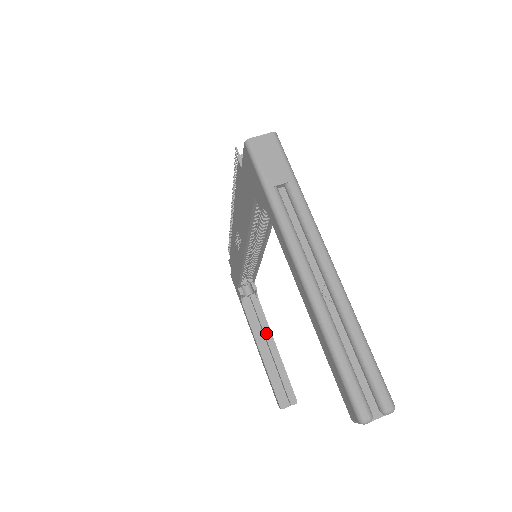
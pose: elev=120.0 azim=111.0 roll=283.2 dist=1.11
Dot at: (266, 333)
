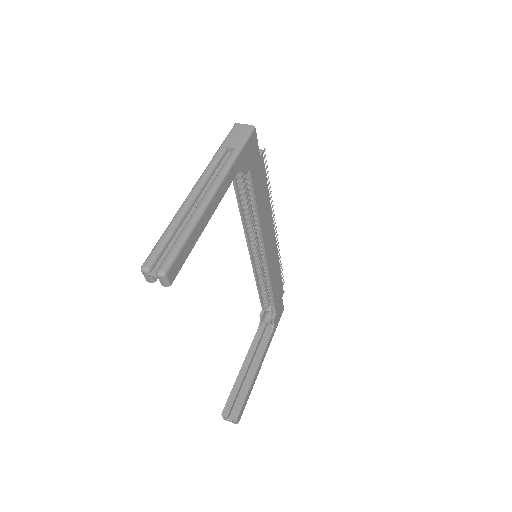
Dot at: (258, 356)
